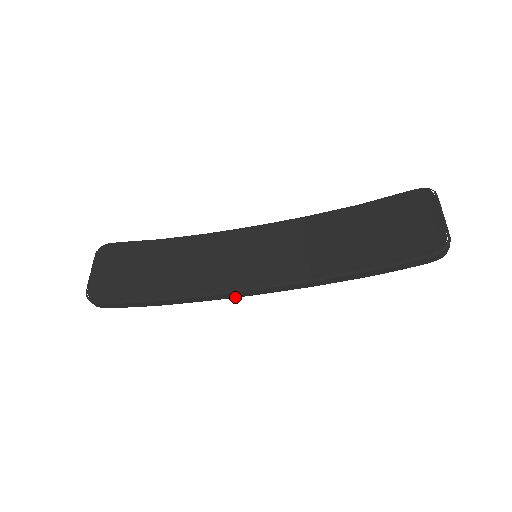
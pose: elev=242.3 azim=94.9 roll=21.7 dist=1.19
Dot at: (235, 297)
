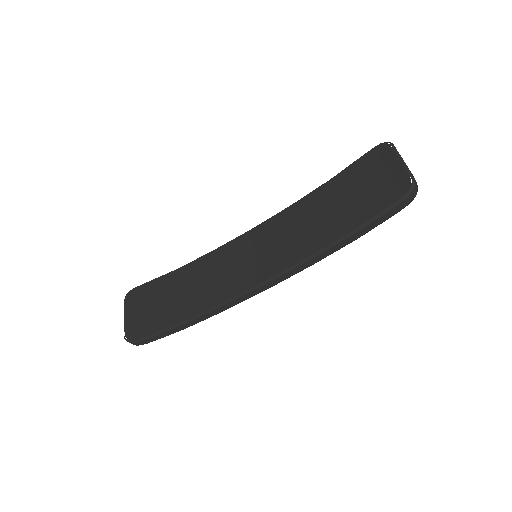
Dot at: occluded
